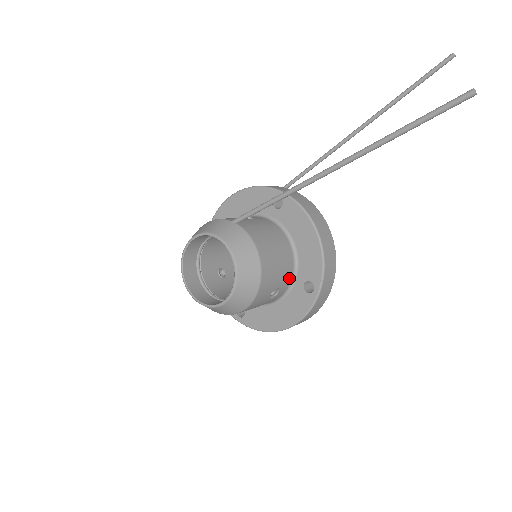
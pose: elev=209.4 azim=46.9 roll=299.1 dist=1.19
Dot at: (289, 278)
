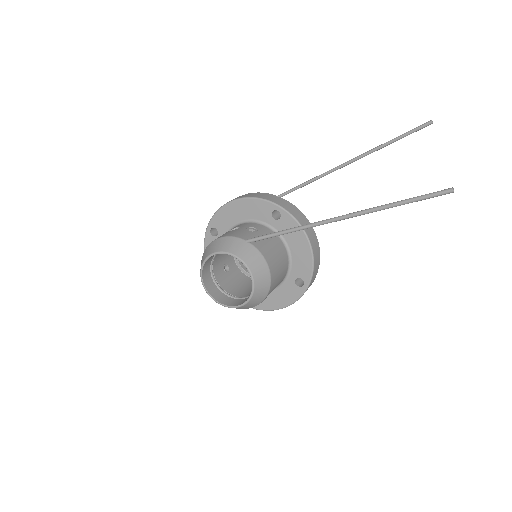
Dot at: (284, 276)
